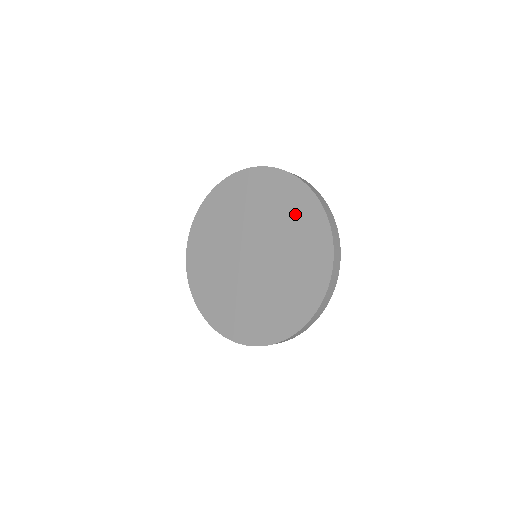
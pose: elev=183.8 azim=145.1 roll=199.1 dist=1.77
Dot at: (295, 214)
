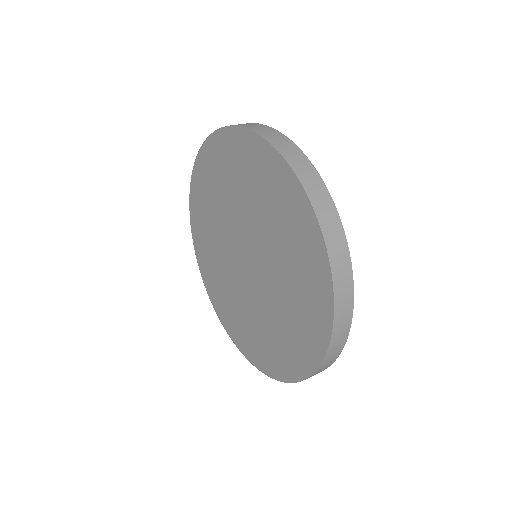
Dot at: (302, 299)
